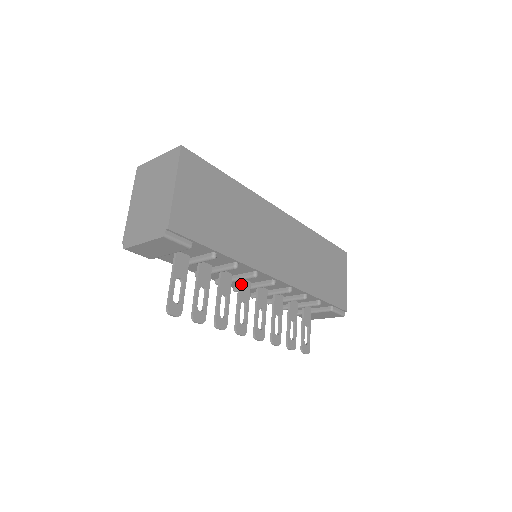
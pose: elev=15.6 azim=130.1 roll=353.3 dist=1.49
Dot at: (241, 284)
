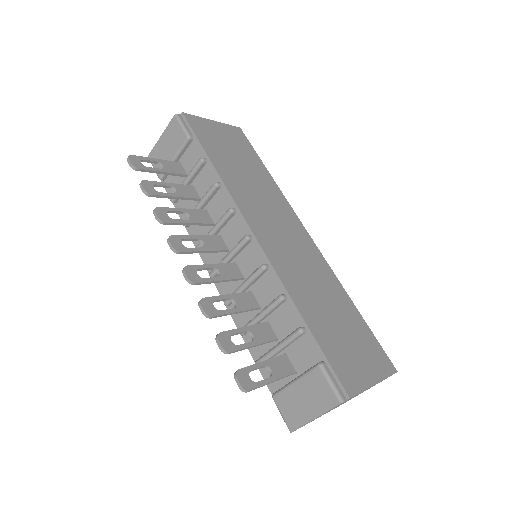
Dot at: (216, 237)
